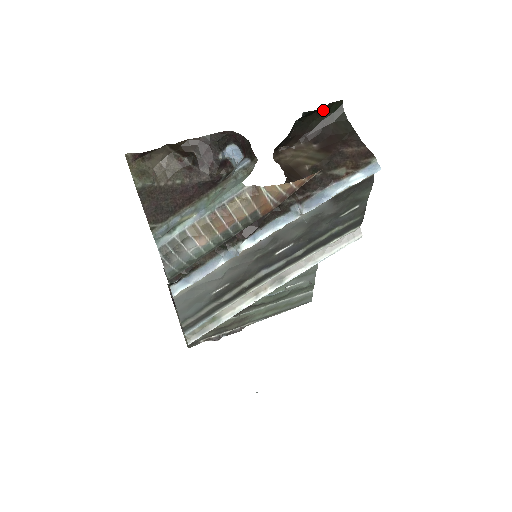
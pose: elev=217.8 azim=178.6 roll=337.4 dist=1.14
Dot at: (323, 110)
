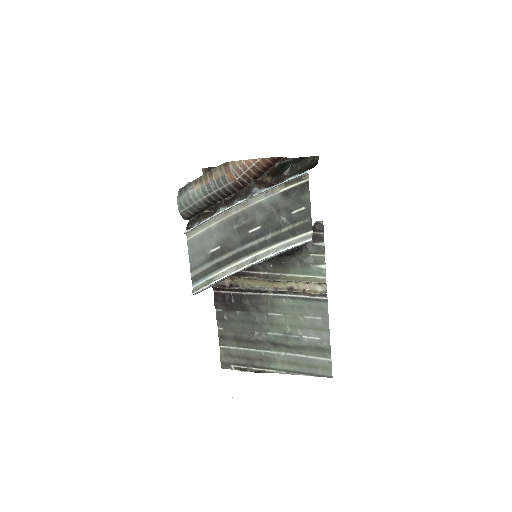
Dot at: (306, 161)
